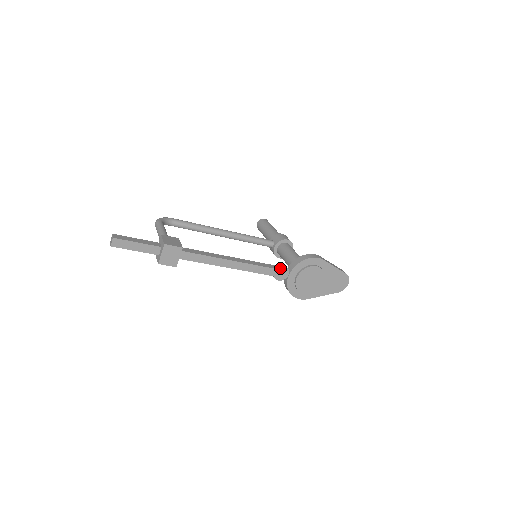
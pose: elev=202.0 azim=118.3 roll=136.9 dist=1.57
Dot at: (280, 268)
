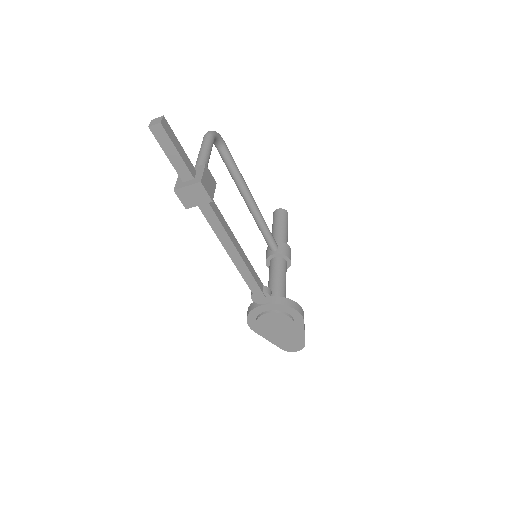
Dot at: (266, 293)
